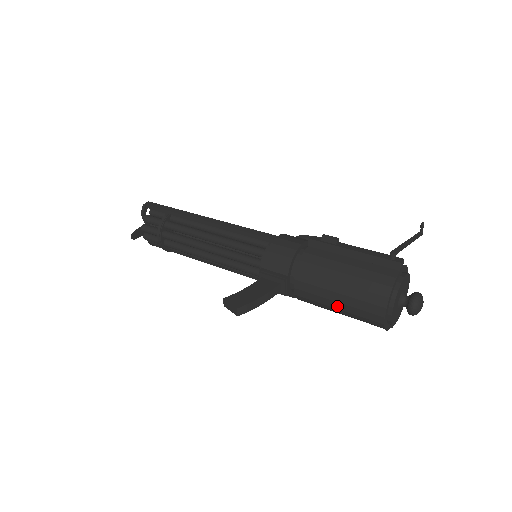
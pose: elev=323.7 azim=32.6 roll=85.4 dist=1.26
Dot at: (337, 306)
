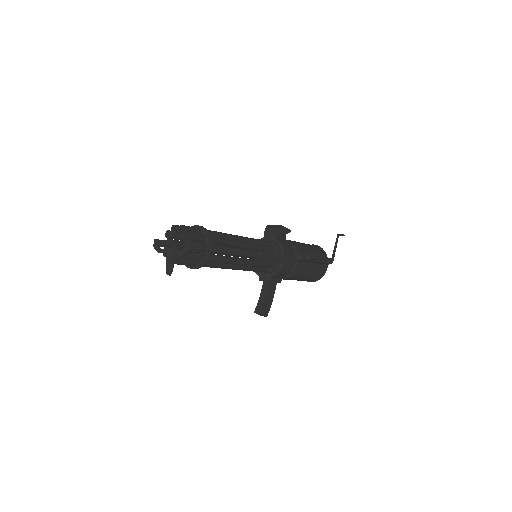
Dot at: occluded
